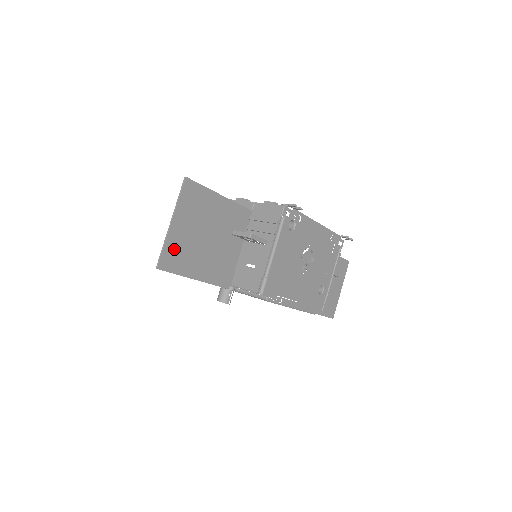
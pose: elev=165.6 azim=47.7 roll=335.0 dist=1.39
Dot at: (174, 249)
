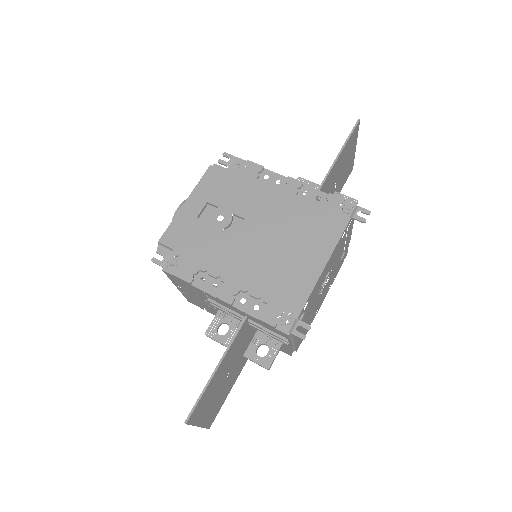
Dot at: (211, 416)
